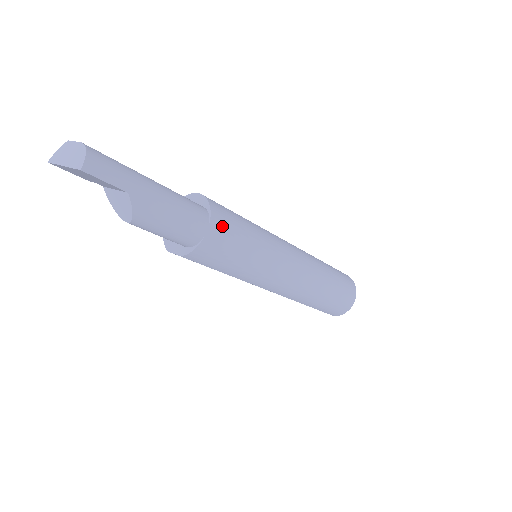
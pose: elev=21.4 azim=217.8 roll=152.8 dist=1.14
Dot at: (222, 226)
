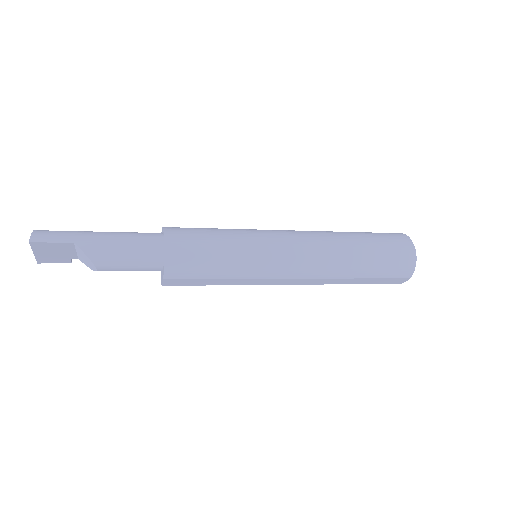
Dot at: (180, 237)
